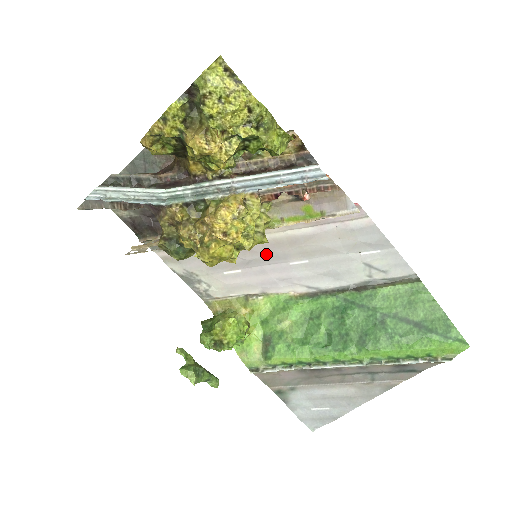
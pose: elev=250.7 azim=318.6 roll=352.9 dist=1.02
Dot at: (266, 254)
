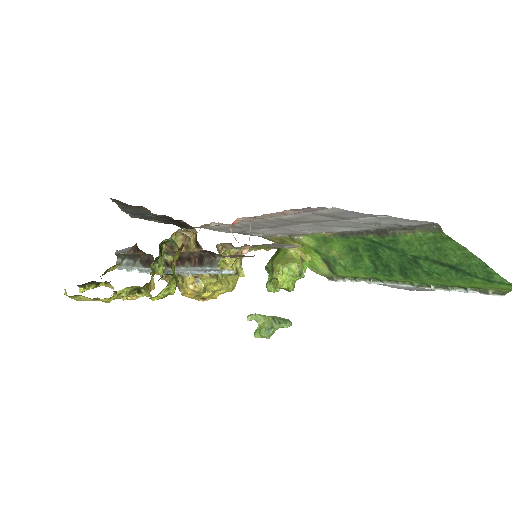
Dot at: (274, 225)
